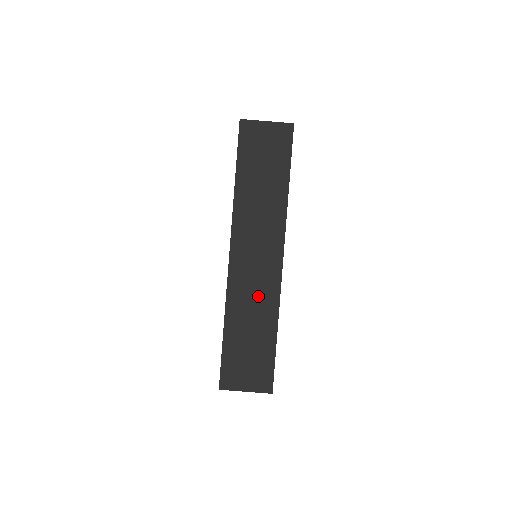
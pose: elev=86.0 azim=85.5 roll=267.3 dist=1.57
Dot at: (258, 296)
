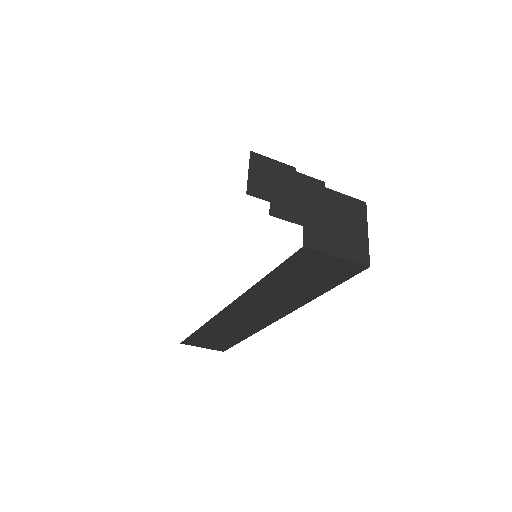
Dot at: (240, 327)
